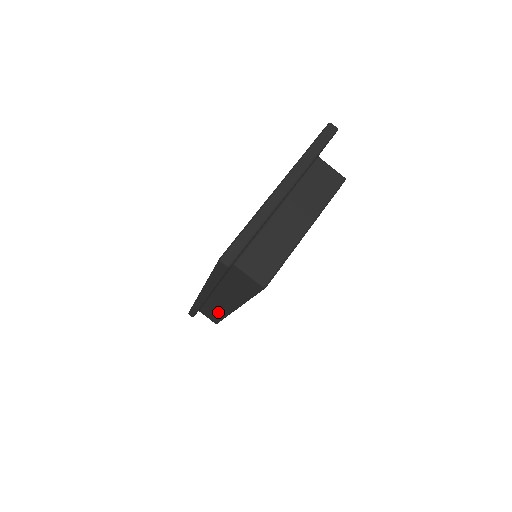
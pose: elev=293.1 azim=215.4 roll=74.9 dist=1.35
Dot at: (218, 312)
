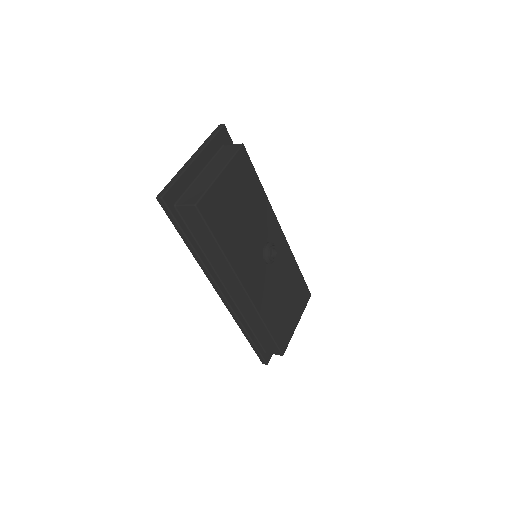
Dot at: (255, 319)
